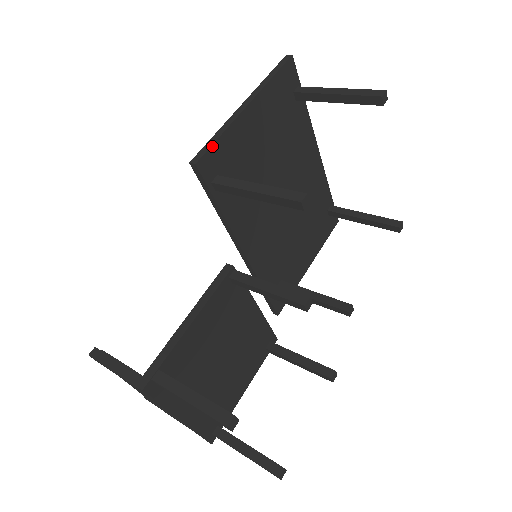
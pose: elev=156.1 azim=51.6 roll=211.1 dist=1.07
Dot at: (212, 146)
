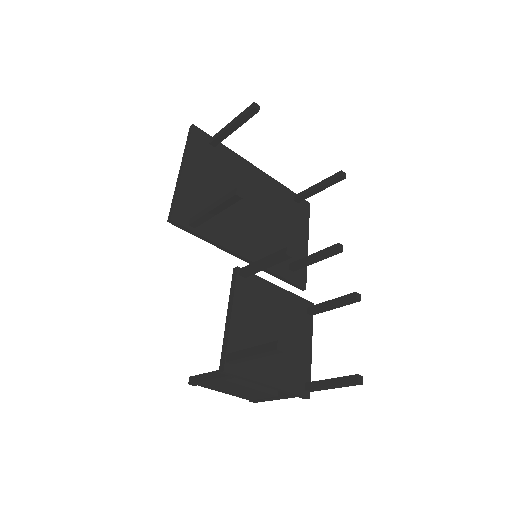
Dot at: (174, 204)
